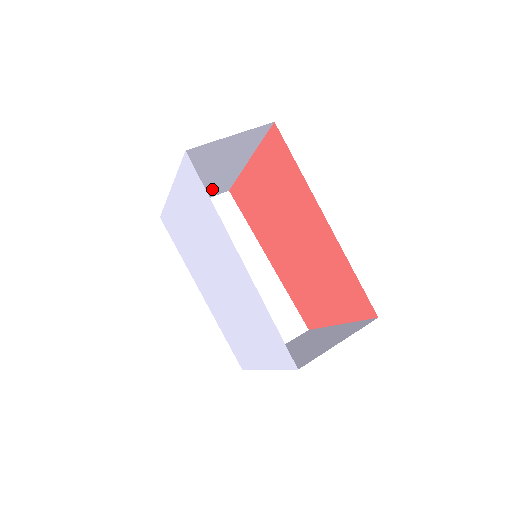
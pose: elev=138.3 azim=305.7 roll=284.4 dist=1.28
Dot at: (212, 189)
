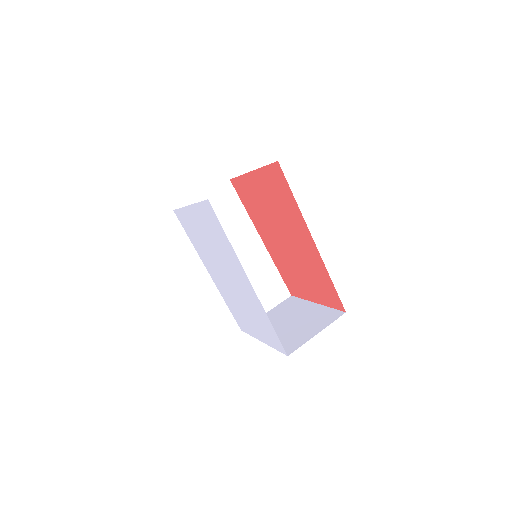
Dot at: occluded
